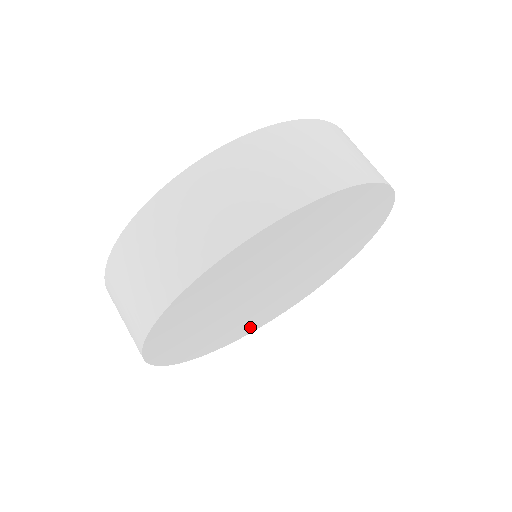
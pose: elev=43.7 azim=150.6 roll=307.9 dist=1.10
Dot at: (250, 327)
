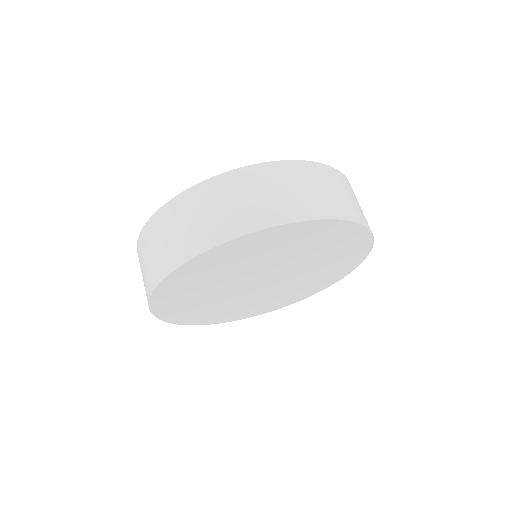
Dot at: (318, 285)
